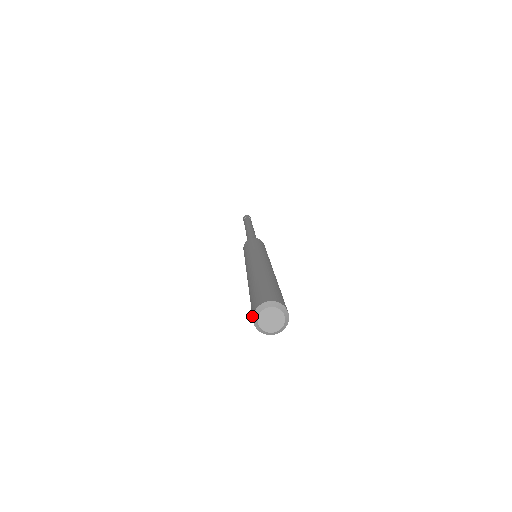
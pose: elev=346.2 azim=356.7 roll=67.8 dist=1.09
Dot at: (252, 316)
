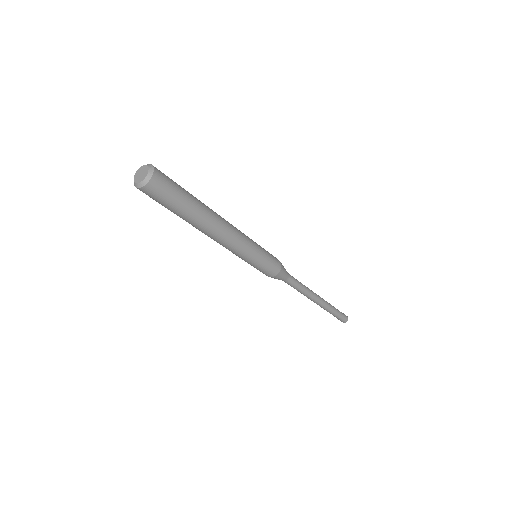
Dot at: occluded
